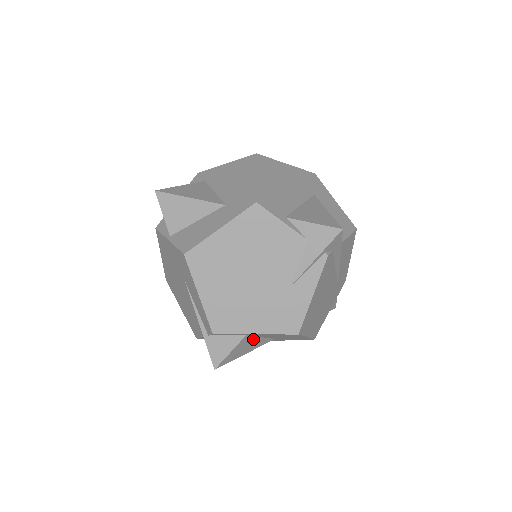
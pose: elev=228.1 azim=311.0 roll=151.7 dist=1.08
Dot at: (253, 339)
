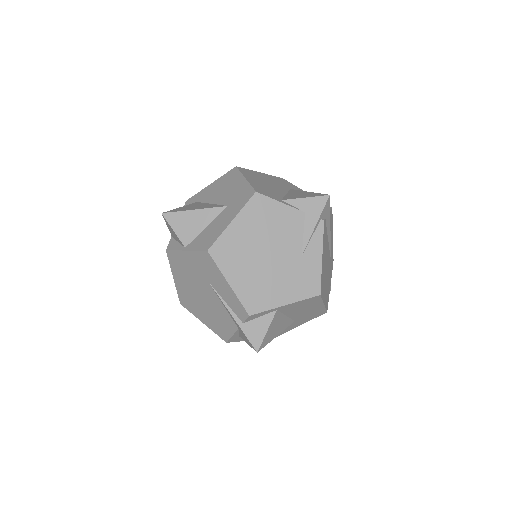
Dot at: (281, 317)
